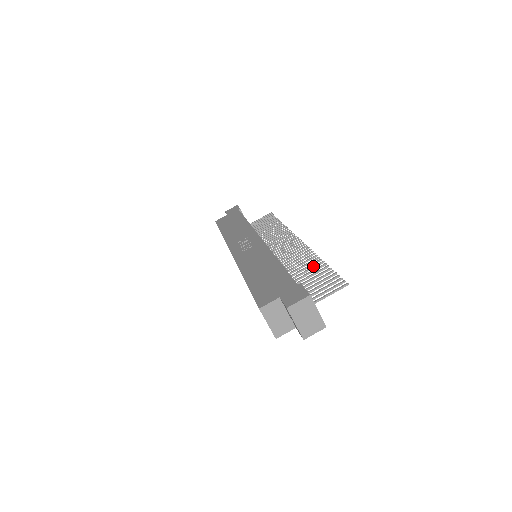
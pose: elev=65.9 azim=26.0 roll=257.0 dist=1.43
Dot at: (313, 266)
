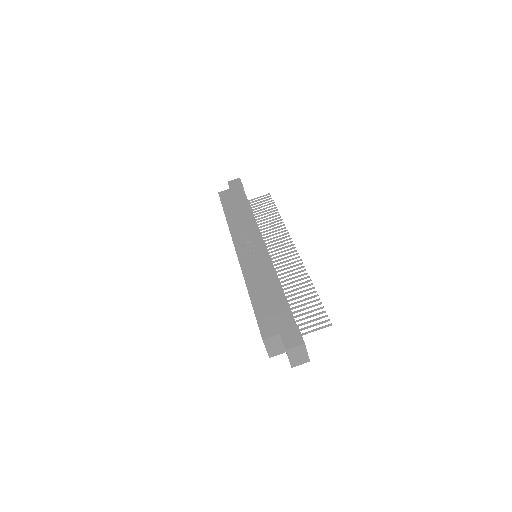
Dot at: (305, 290)
